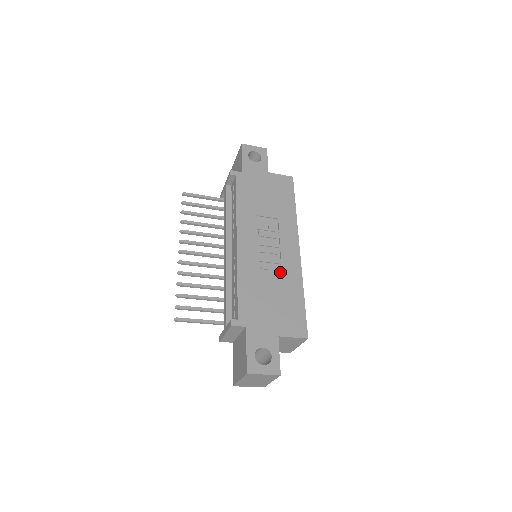
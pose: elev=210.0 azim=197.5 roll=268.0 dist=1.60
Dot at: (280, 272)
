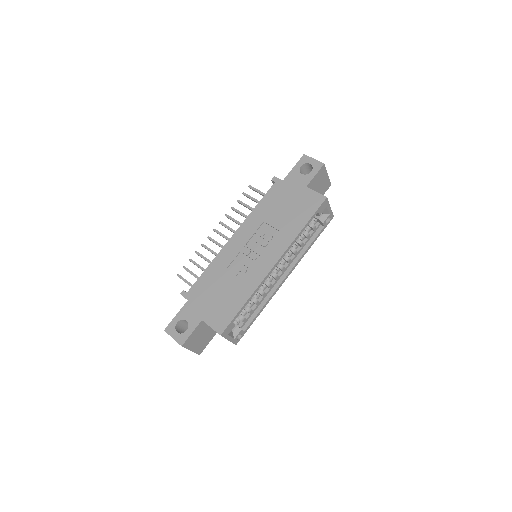
Dot at: (244, 275)
